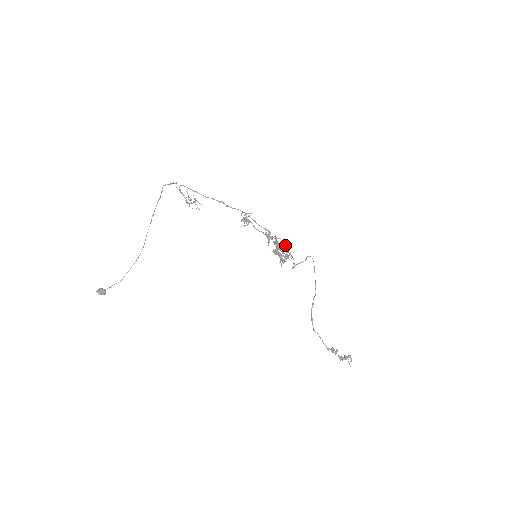
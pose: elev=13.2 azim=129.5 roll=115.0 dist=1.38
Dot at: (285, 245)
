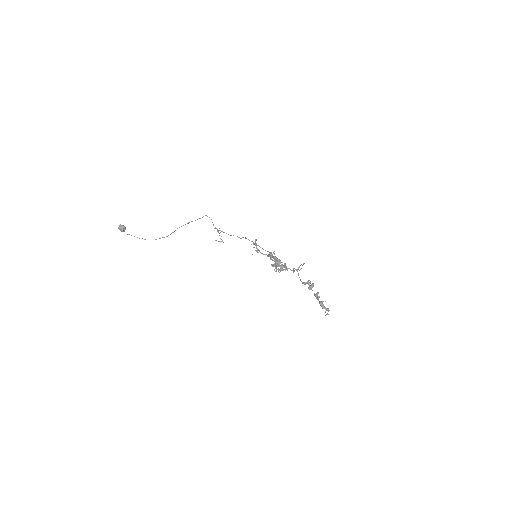
Dot at: occluded
